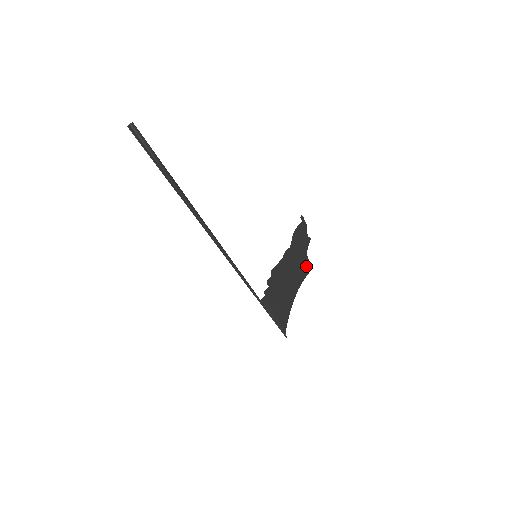
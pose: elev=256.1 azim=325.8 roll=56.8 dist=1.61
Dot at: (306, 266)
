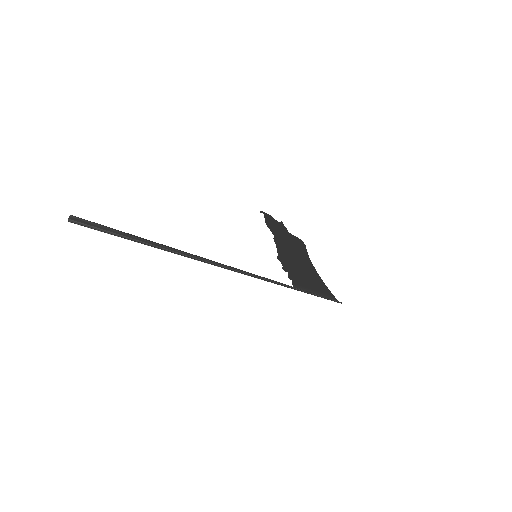
Dot at: (298, 242)
